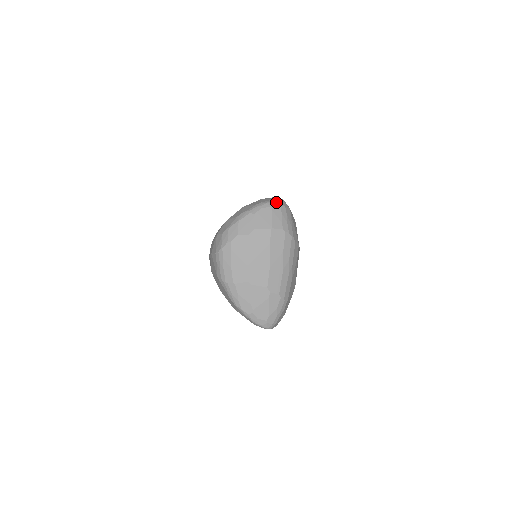
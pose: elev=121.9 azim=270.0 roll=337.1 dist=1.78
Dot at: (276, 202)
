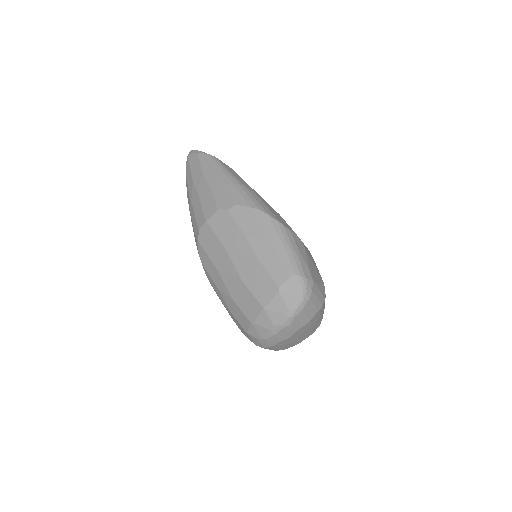
Dot at: (304, 300)
